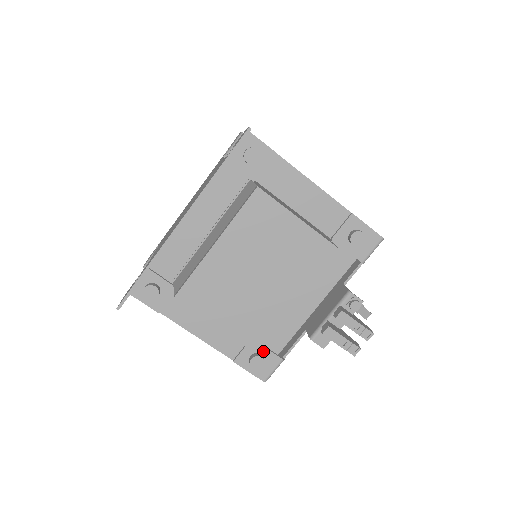
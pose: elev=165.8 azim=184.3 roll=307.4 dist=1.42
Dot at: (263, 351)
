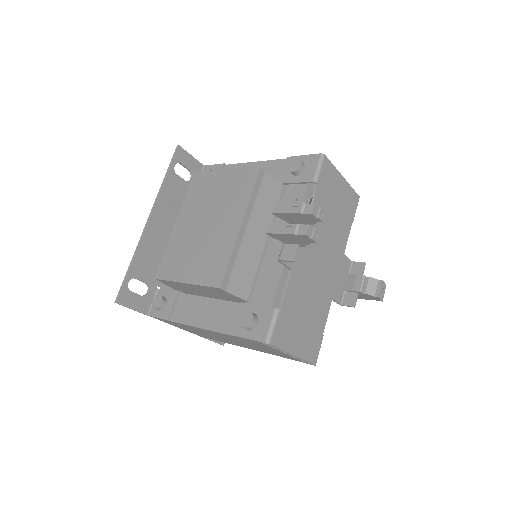
Dot at: (254, 310)
